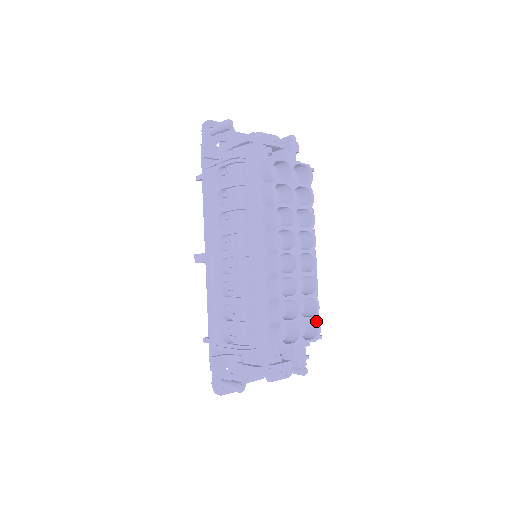
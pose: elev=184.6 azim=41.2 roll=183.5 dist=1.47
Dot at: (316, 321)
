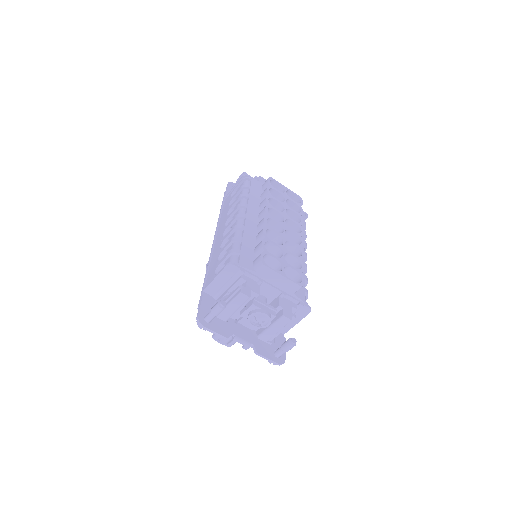
Dot at: (300, 274)
